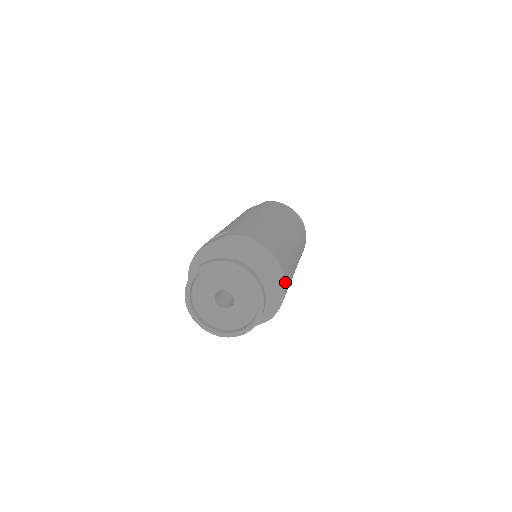
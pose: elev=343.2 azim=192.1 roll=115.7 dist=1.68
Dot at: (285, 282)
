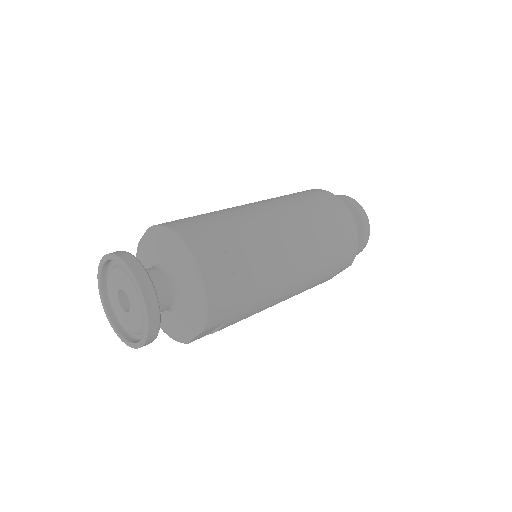
Dot at: (205, 278)
